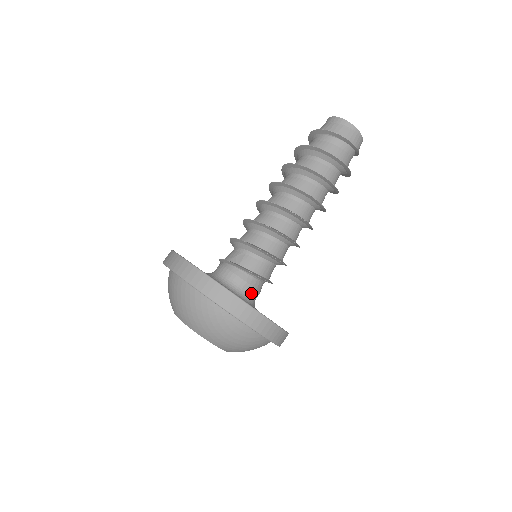
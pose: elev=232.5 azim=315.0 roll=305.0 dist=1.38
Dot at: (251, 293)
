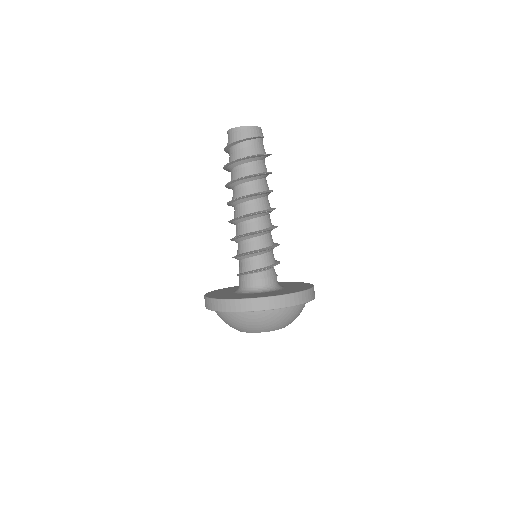
Dot at: (262, 284)
